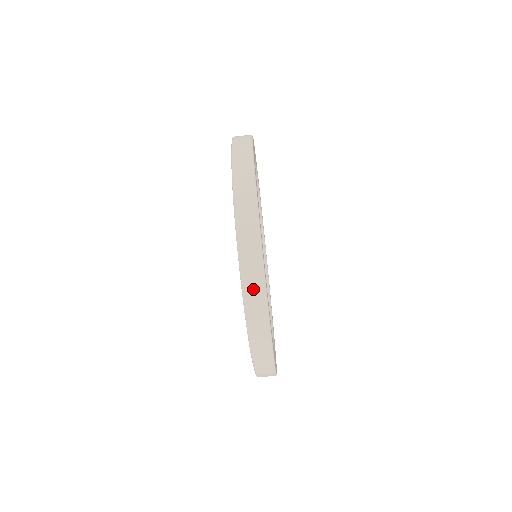
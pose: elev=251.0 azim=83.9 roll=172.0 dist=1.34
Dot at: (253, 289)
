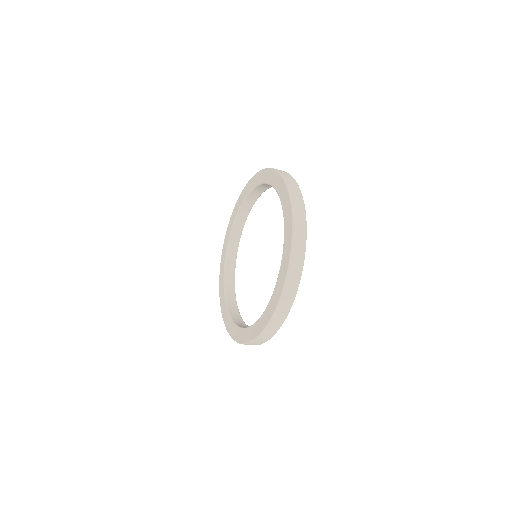
Dot at: (289, 294)
